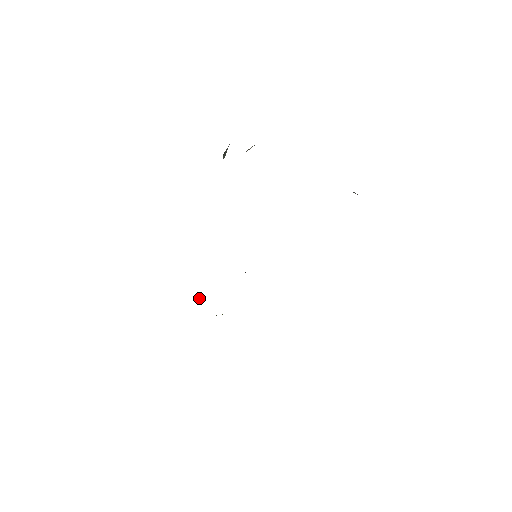
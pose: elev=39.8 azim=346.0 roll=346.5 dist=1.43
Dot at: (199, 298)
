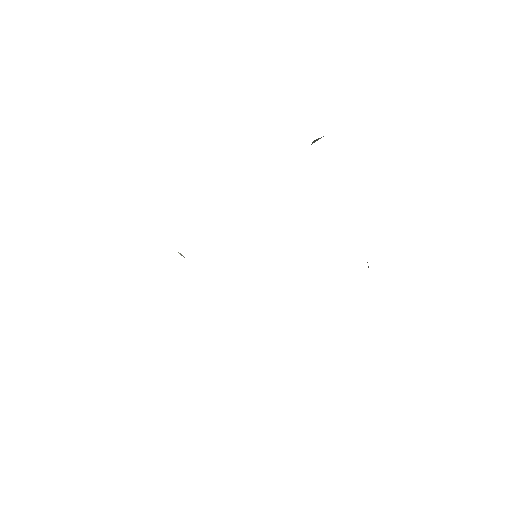
Dot at: (182, 255)
